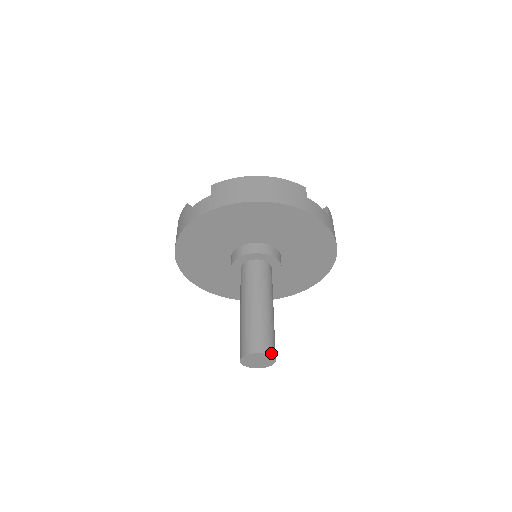
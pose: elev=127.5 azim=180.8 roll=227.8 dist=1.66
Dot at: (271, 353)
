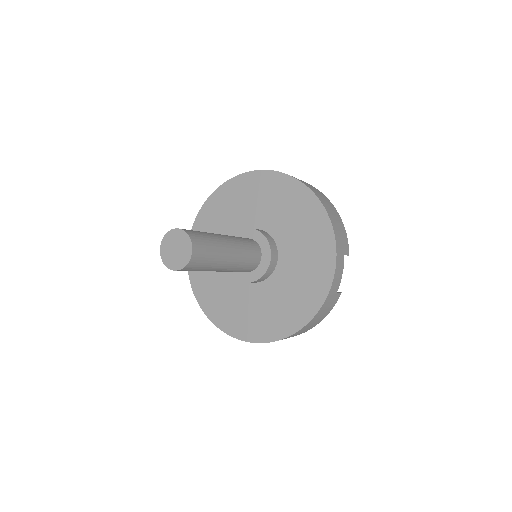
Dot at: (181, 229)
